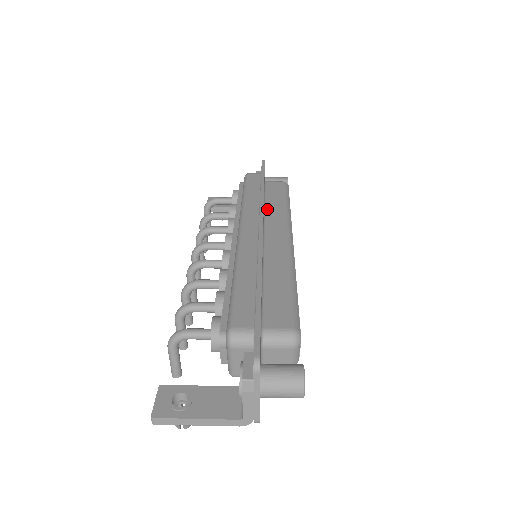
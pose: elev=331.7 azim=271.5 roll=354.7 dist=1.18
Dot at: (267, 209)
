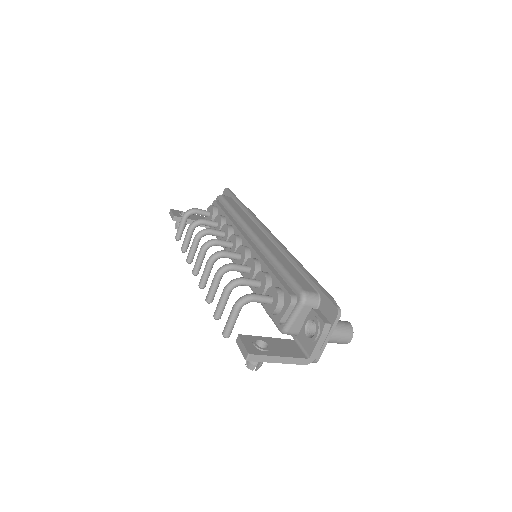
Dot at: occluded
